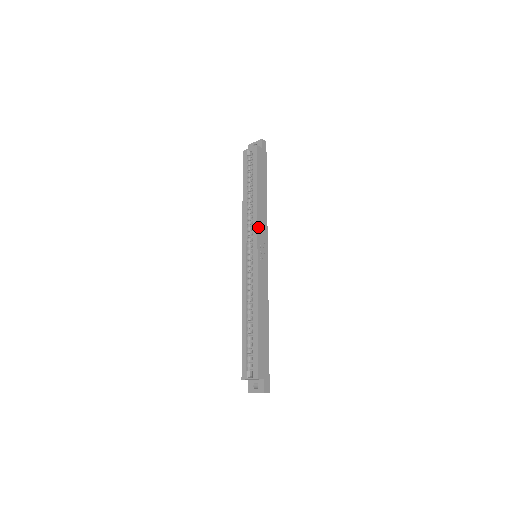
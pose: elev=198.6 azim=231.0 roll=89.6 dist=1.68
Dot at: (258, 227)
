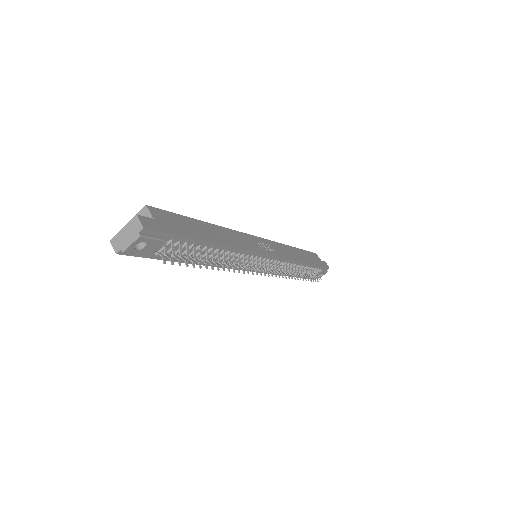
Dot at: (275, 243)
